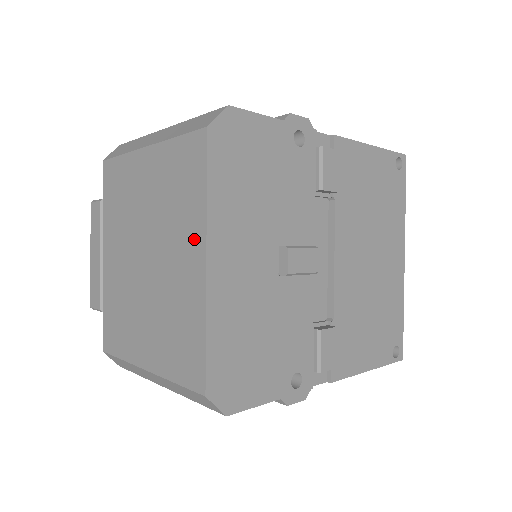
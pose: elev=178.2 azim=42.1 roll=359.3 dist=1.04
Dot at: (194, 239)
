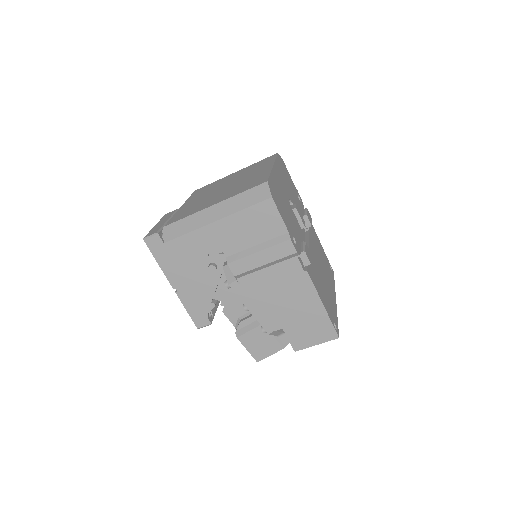
Dot at: (266, 166)
